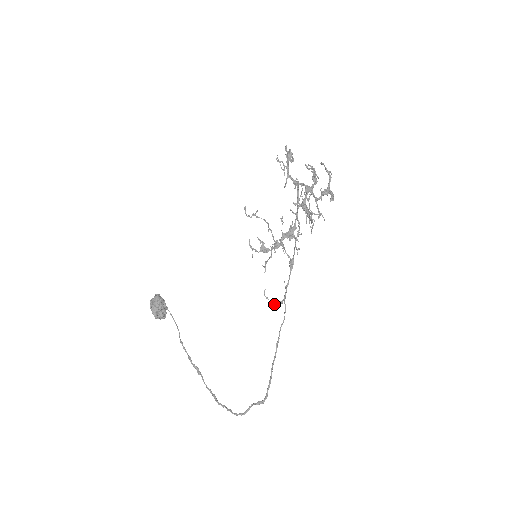
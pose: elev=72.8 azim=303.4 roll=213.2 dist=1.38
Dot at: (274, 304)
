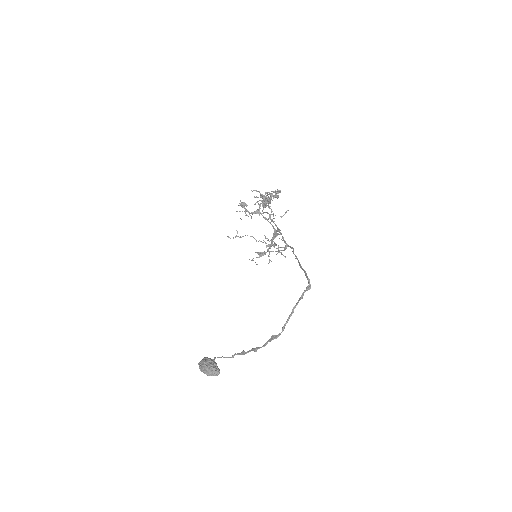
Dot at: occluded
